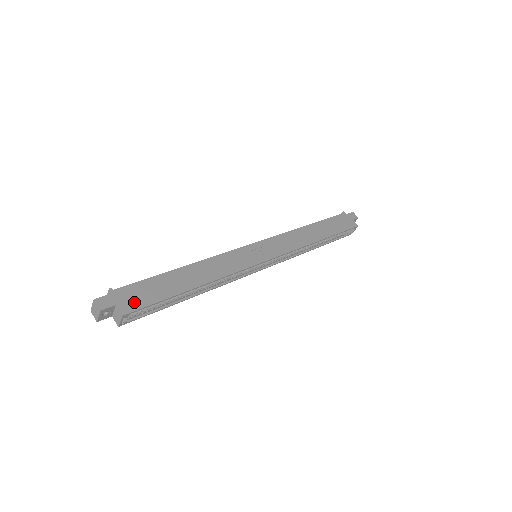
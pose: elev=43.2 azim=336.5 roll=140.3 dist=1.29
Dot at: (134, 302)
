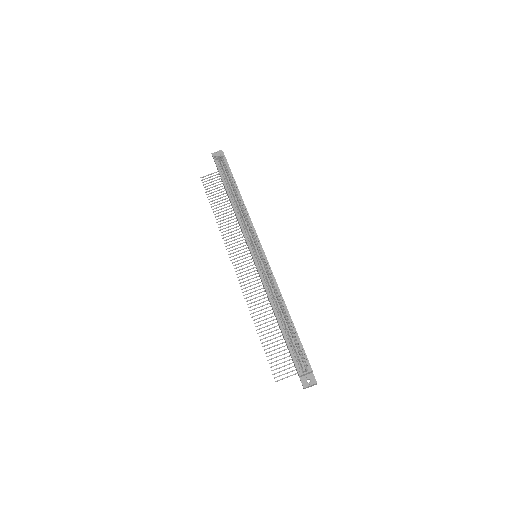
Dot at: occluded
